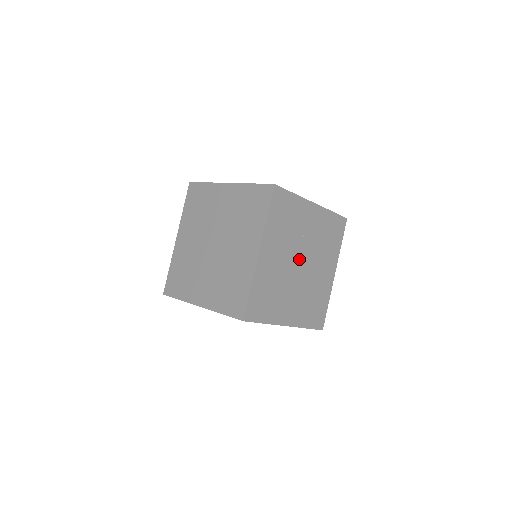
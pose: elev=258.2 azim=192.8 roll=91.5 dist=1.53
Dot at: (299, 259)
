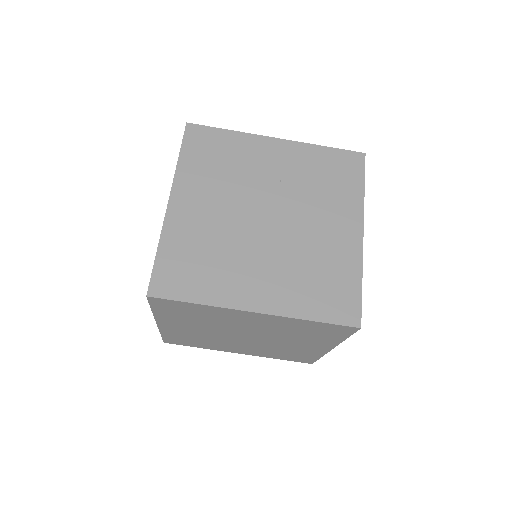
Dot at: occluded
